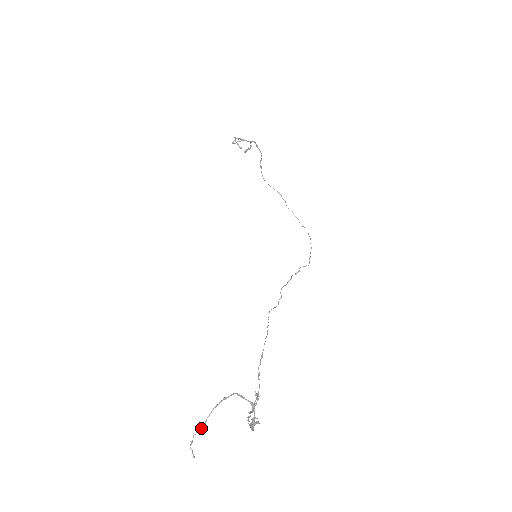
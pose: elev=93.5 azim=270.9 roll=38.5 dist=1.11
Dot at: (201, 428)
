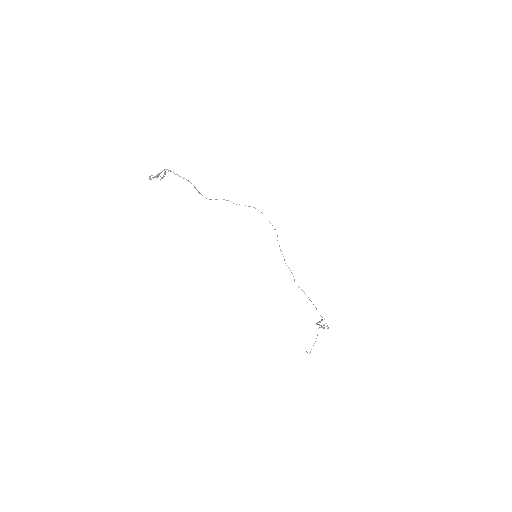
Dot at: occluded
